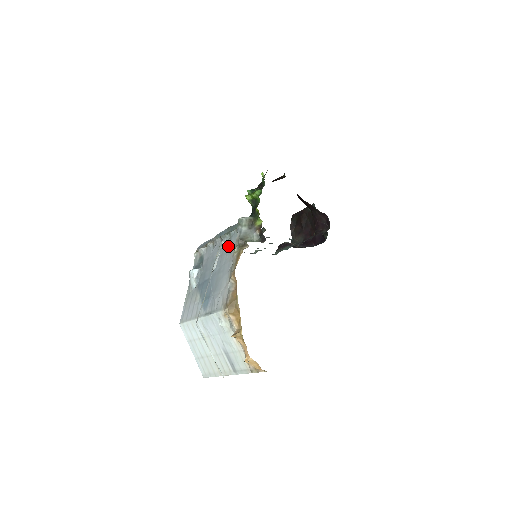
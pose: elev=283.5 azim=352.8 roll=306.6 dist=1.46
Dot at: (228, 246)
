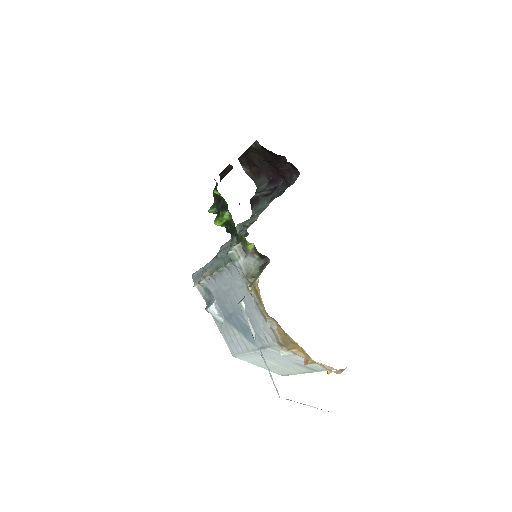
Dot at: (233, 279)
